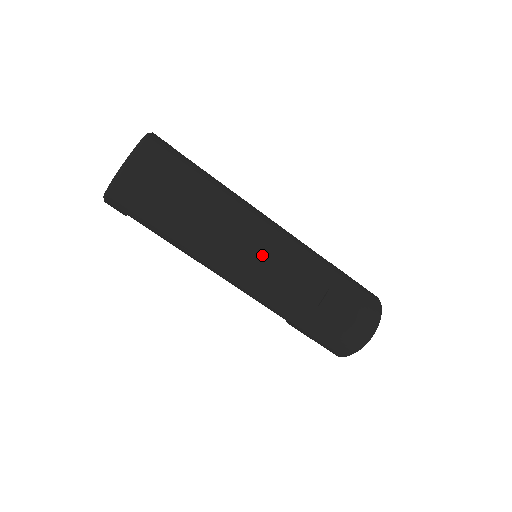
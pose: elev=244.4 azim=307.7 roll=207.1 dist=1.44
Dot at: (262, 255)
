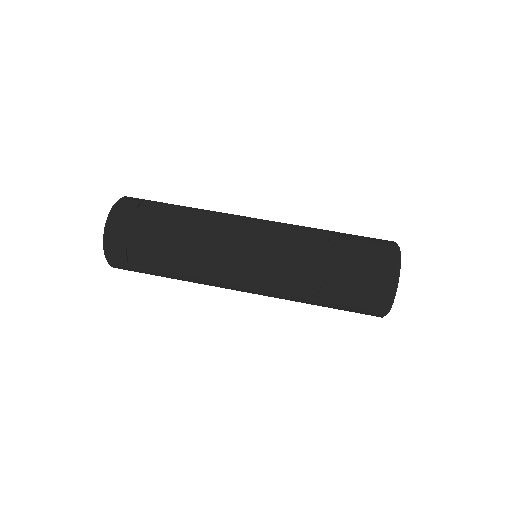
Dot at: (253, 226)
